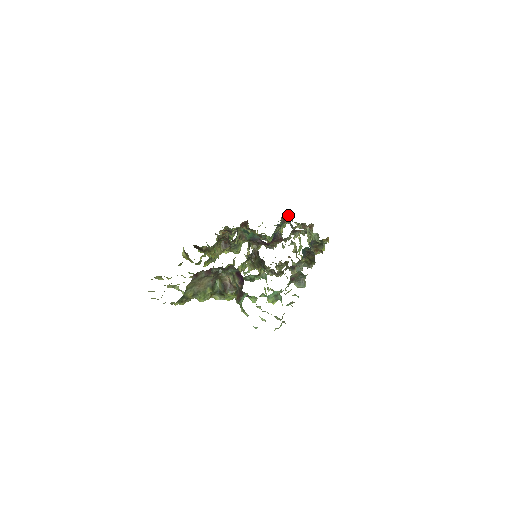
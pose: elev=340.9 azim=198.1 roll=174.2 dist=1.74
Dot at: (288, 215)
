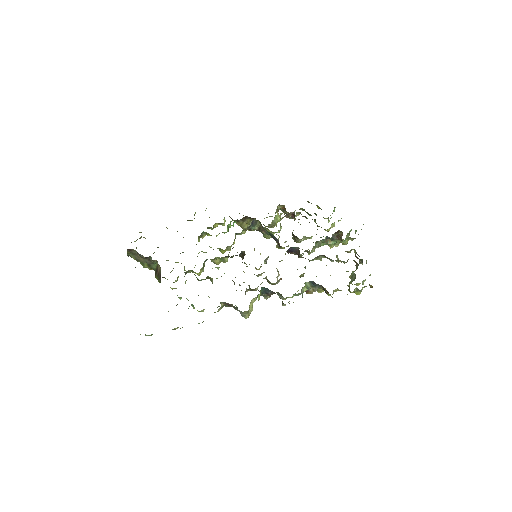
Dot at: (342, 235)
